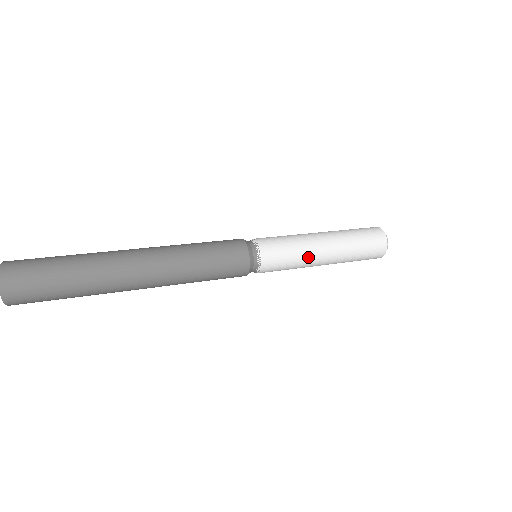
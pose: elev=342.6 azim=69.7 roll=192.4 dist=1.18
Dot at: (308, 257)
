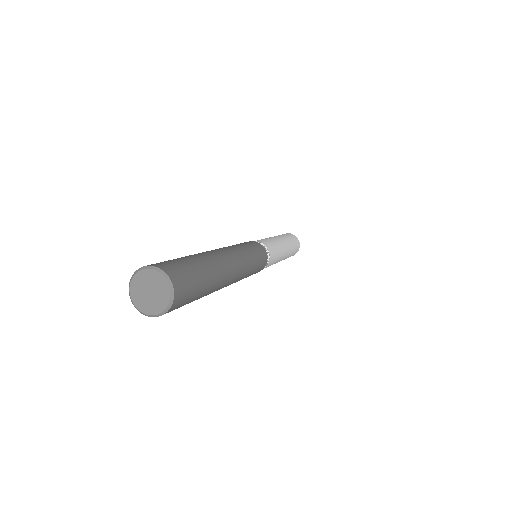
Dot at: (279, 244)
